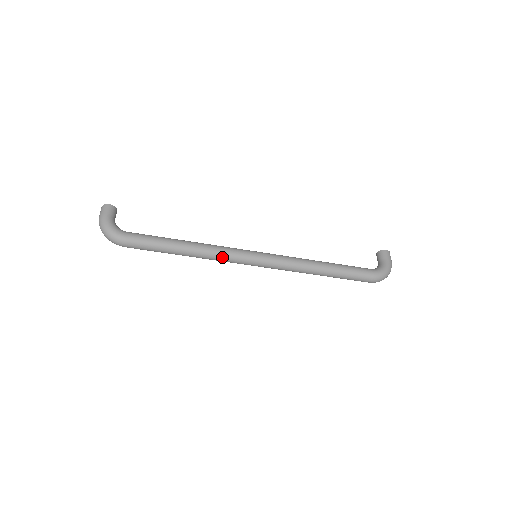
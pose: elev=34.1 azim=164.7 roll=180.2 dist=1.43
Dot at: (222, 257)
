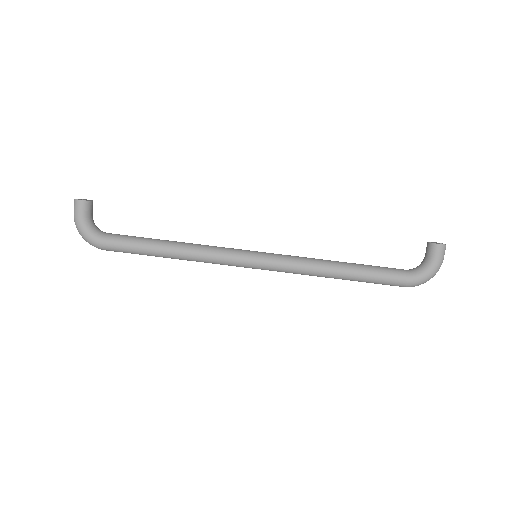
Dot at: (213, 263)
